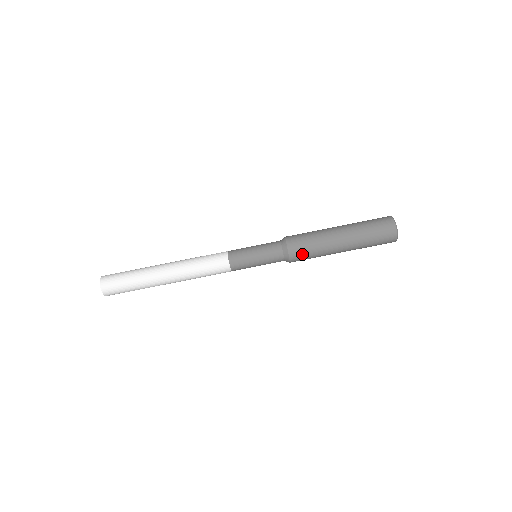
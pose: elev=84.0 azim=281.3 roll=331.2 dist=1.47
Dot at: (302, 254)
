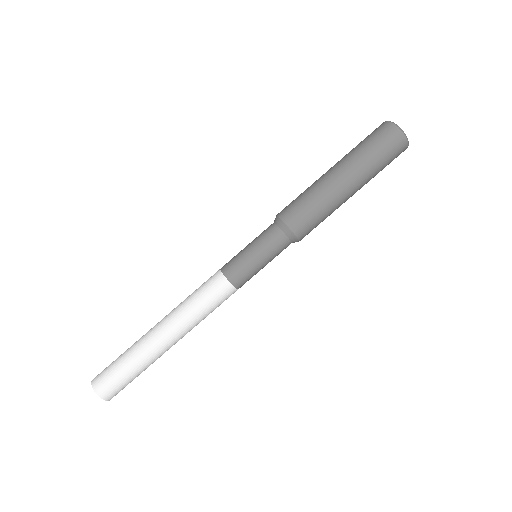
Dot at: (312, 229)
